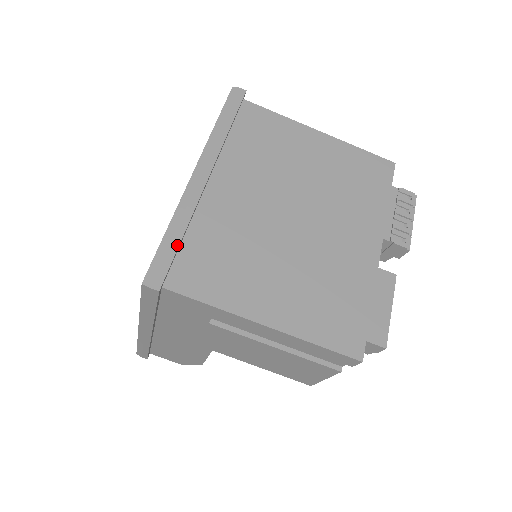
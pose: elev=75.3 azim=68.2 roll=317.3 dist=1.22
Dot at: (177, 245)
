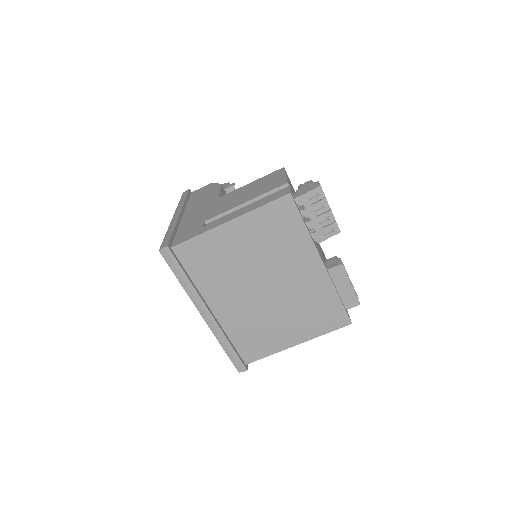
Dot at: (234, 351)
